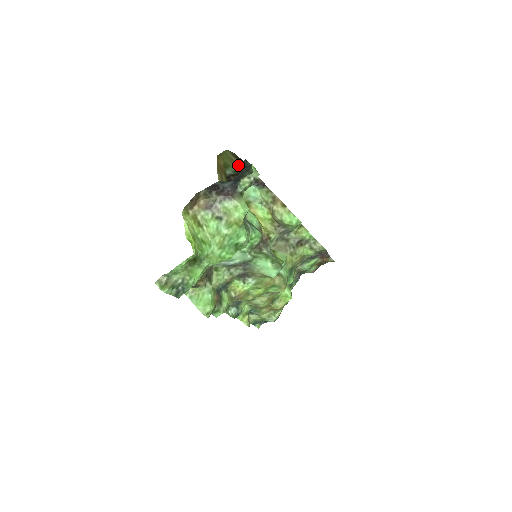
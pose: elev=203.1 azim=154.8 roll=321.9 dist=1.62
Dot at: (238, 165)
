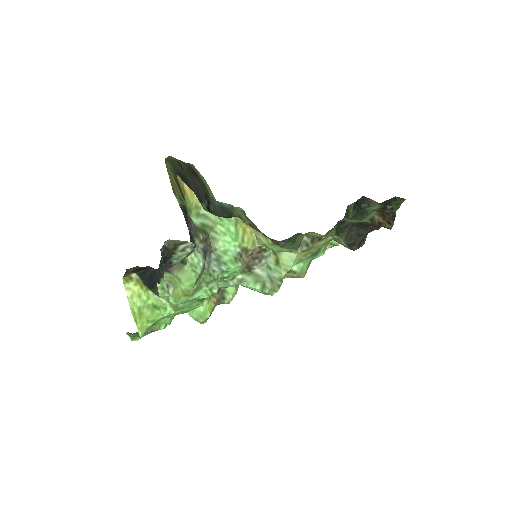
Dot at: (182, 200)
